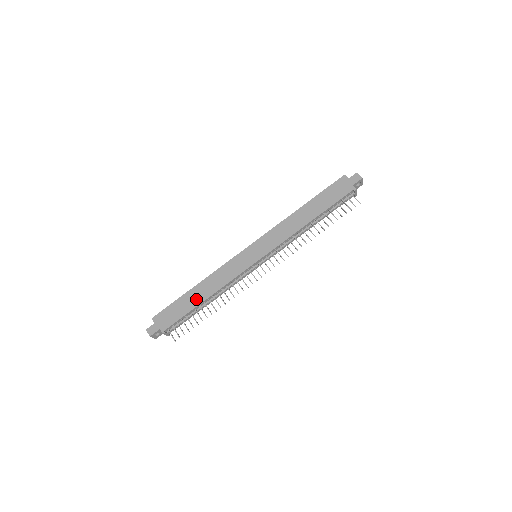
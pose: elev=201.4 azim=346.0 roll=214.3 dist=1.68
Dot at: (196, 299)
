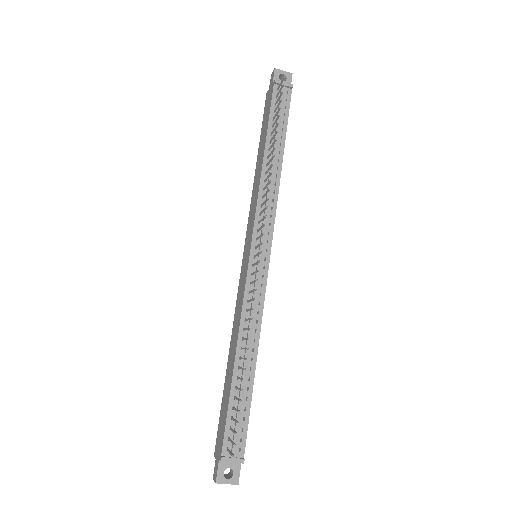
Dot at: (230, 374)
